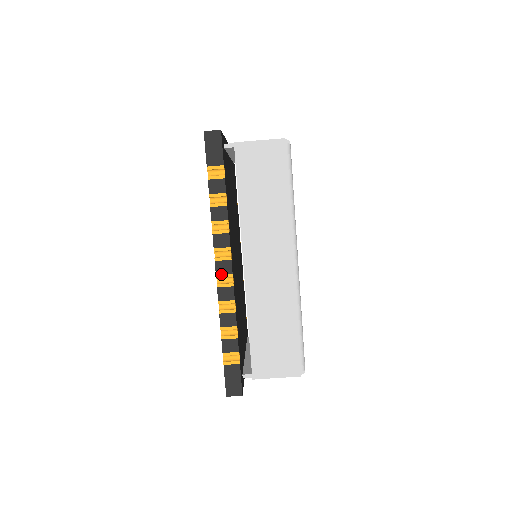
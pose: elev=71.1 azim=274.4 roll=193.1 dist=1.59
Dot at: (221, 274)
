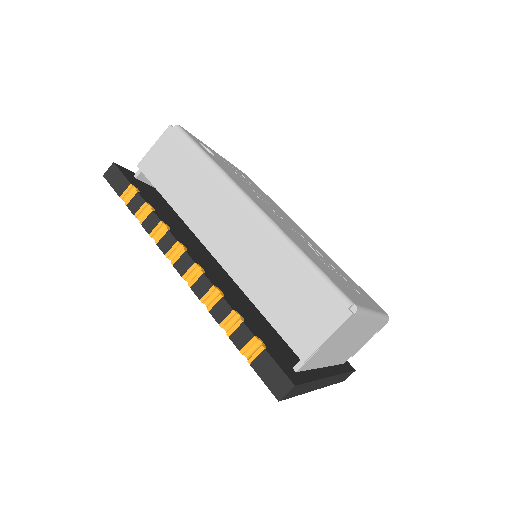
Dot at: (185, 272)
